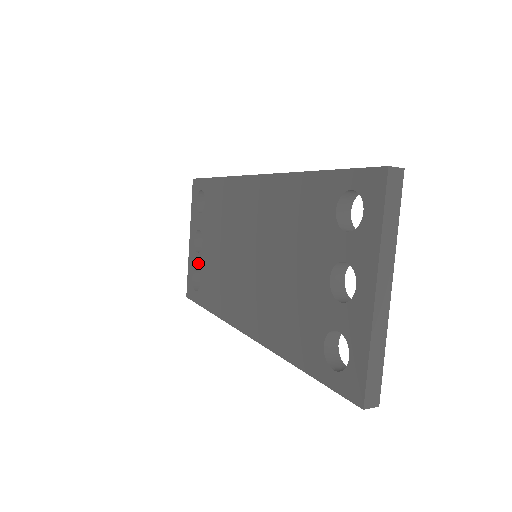
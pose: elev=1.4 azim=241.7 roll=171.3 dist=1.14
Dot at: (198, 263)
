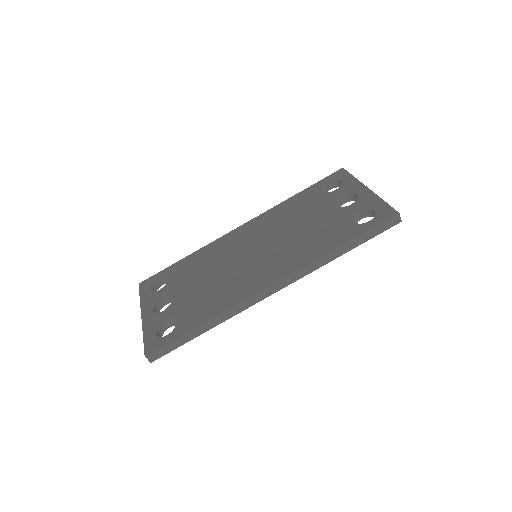
Dot at: (167, 315)
